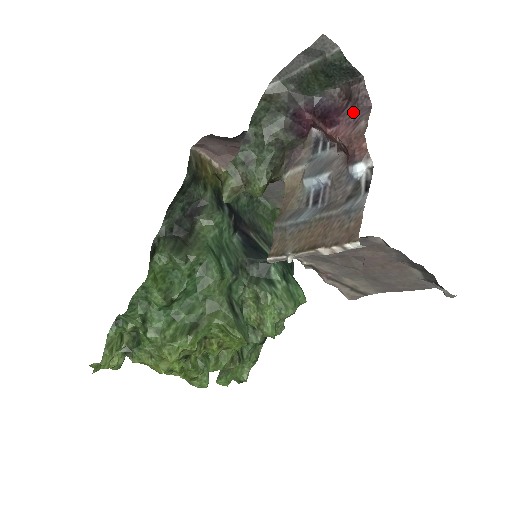
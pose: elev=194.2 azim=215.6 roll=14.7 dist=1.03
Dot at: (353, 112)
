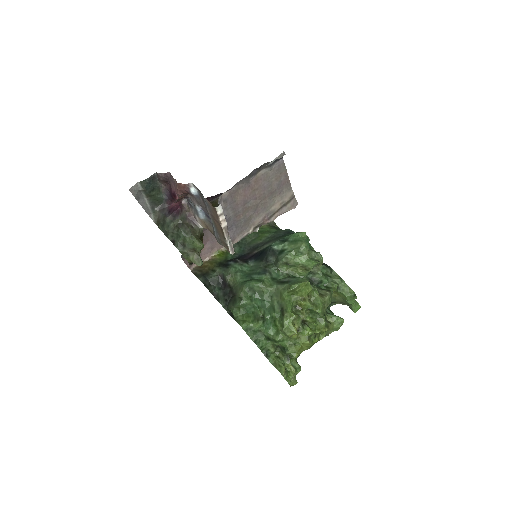
Dot at: (171, 183)
